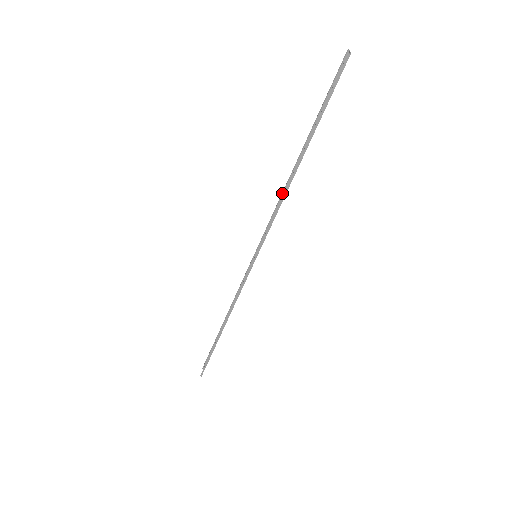
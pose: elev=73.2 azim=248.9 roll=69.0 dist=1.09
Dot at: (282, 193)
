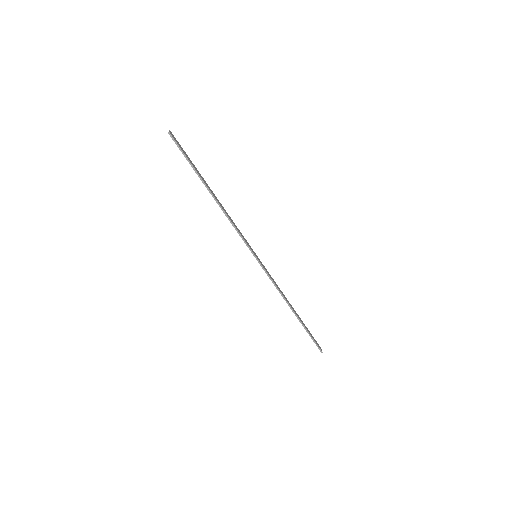
Dot at: occluded
